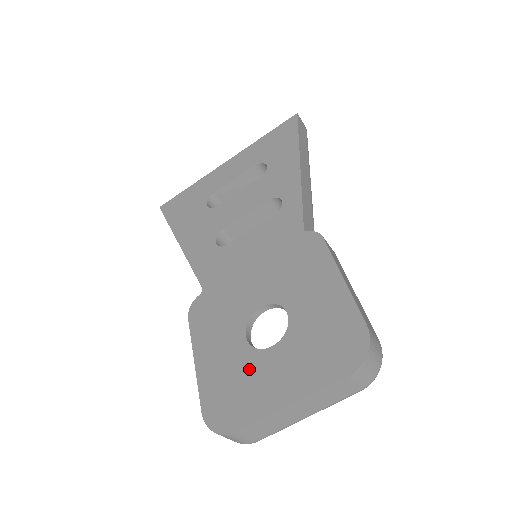
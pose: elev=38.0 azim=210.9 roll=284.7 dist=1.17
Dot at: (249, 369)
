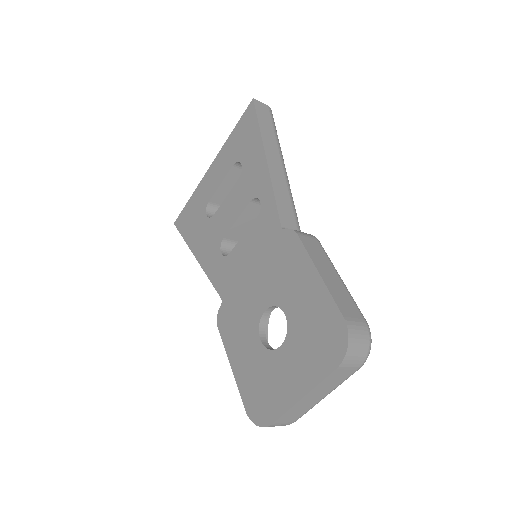
Dot at: (268, 369)
